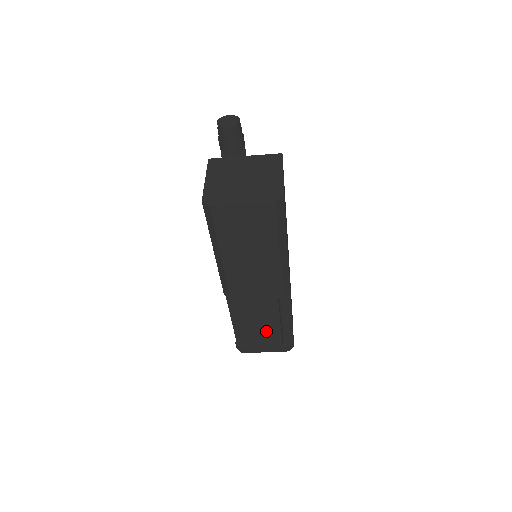
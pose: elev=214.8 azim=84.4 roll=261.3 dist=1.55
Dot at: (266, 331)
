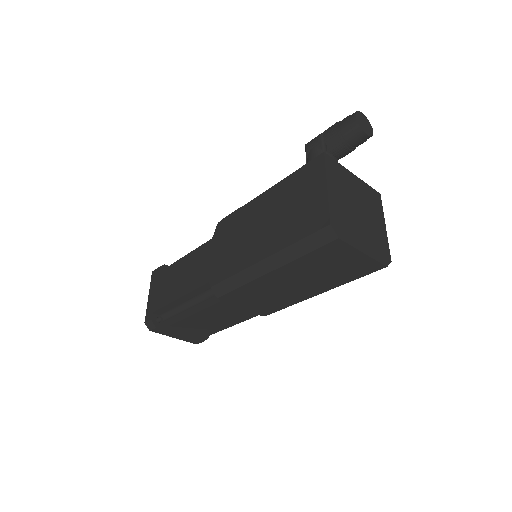
Dot at: (204, 327)
